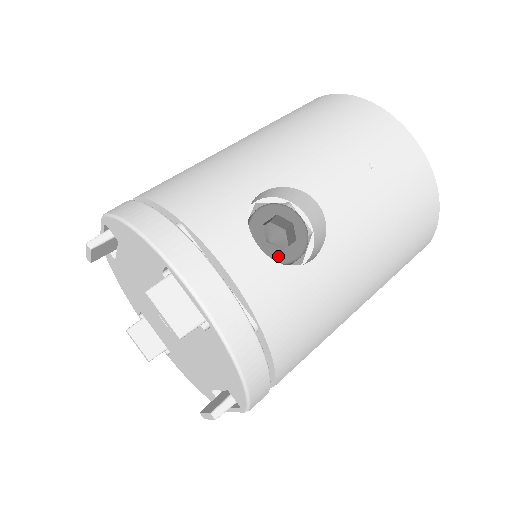
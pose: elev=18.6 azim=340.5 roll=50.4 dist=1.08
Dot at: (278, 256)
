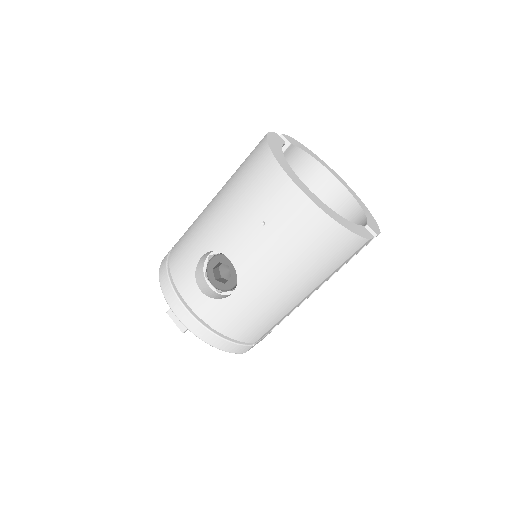
Dot at: (222, 287)
